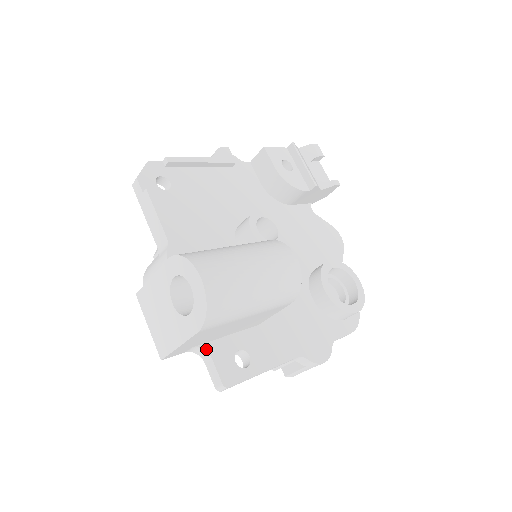
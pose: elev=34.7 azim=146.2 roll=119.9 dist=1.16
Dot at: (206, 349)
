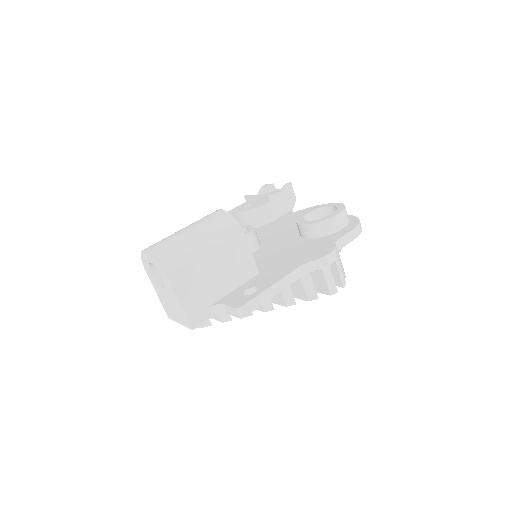
Dot at: (218, 303)
